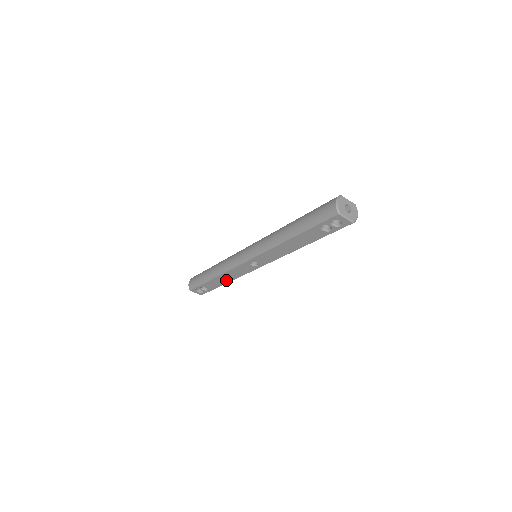
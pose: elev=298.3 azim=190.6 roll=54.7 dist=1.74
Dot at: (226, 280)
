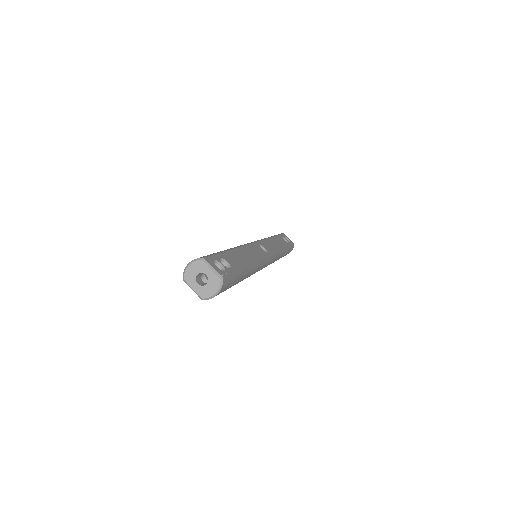
Dot at: occluded
